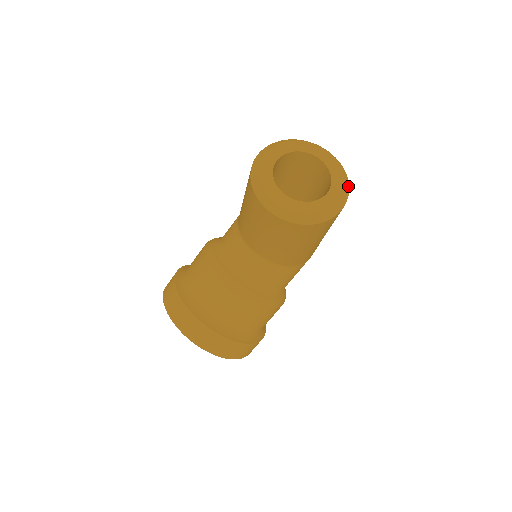
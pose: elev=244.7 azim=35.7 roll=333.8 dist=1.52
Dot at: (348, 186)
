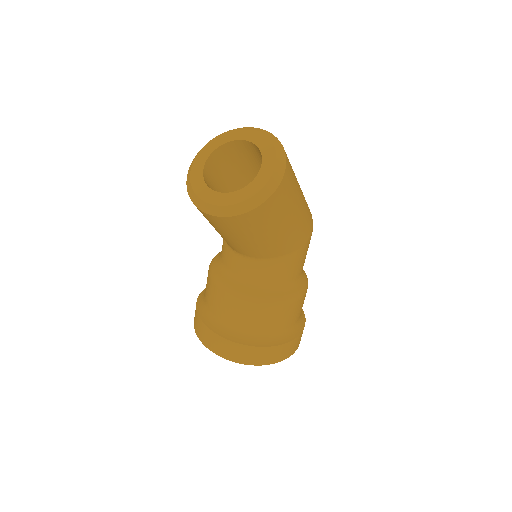
Dot at: (284, 157)
